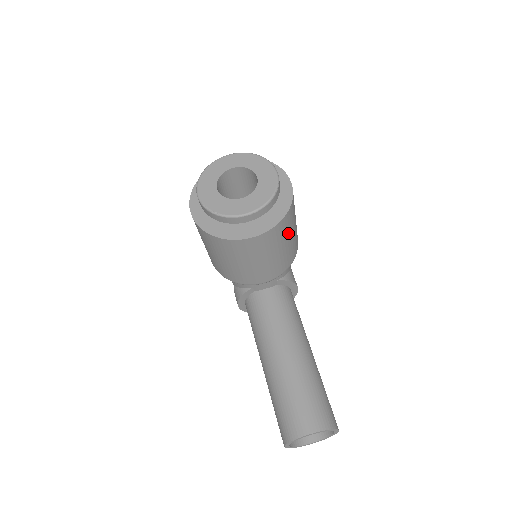
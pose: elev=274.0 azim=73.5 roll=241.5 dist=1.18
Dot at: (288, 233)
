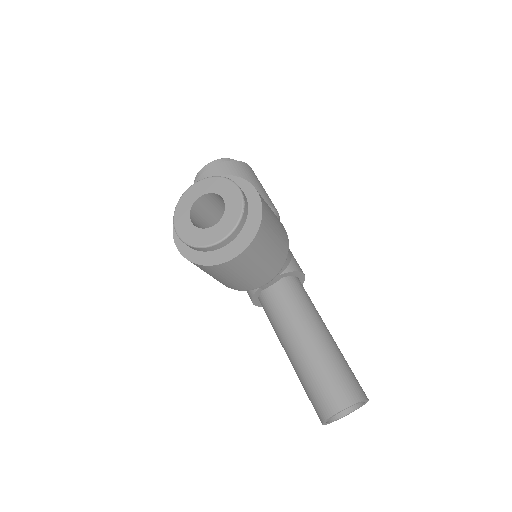
Dot at: (270, 239)
